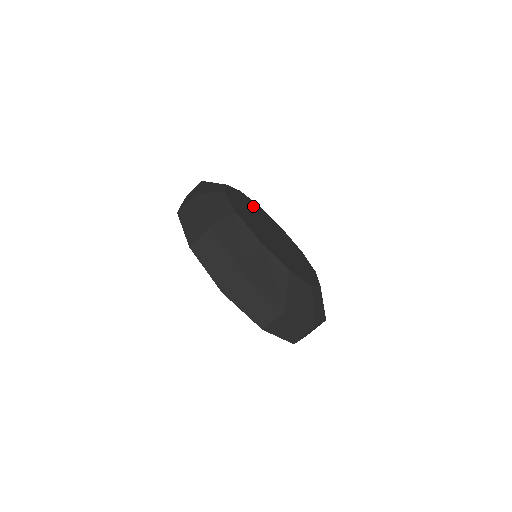
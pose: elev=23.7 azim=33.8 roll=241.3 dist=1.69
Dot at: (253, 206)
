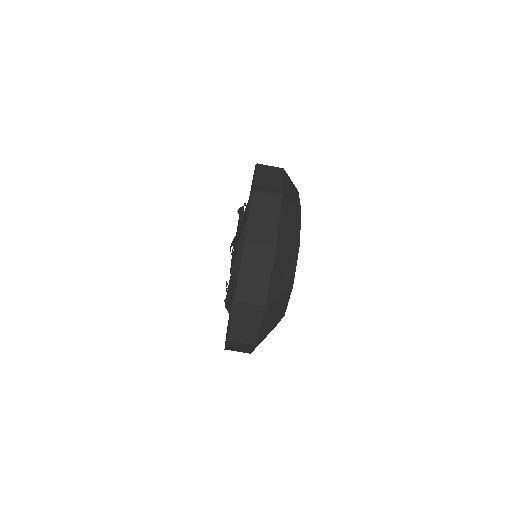
Dot at: occluded
